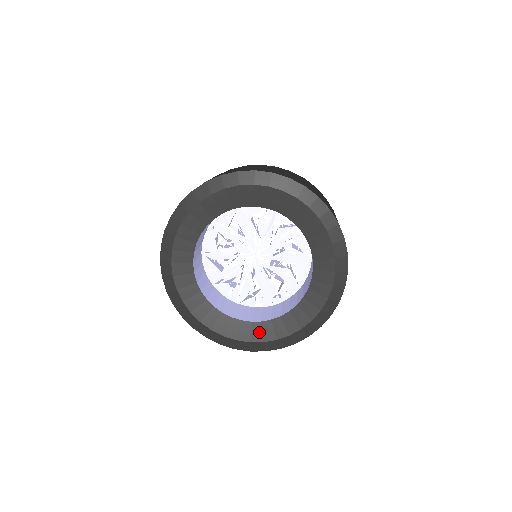
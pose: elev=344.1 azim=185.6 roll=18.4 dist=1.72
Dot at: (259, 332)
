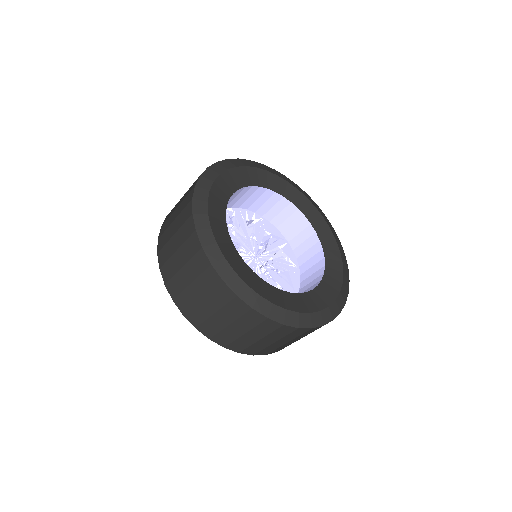
Dot at: (258, 285)
